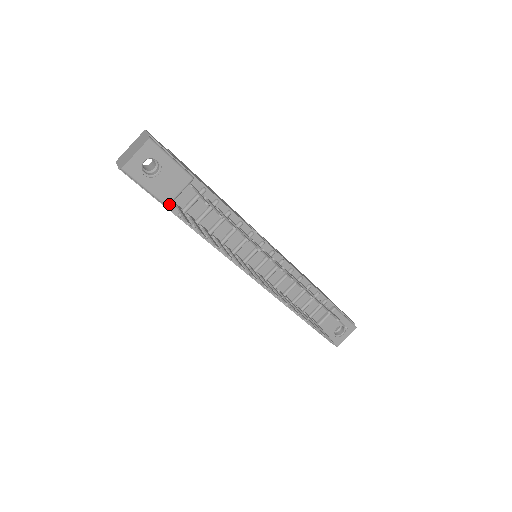
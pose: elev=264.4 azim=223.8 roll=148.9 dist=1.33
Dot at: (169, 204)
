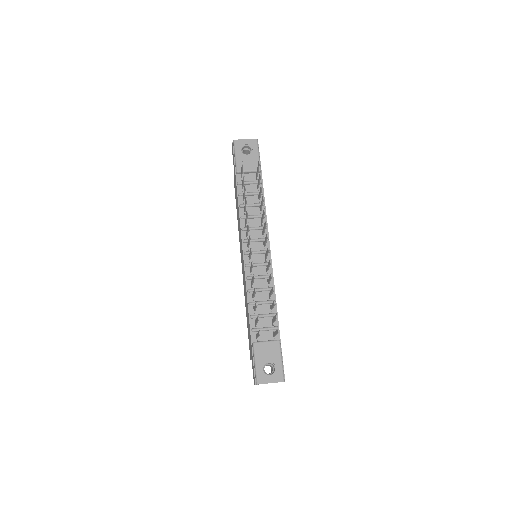
Dot at: (239, 171)
